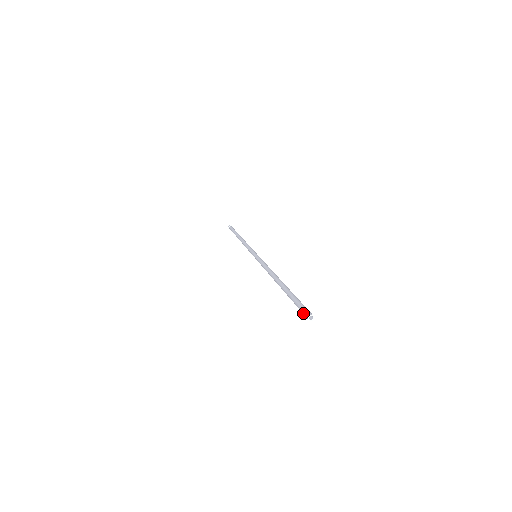
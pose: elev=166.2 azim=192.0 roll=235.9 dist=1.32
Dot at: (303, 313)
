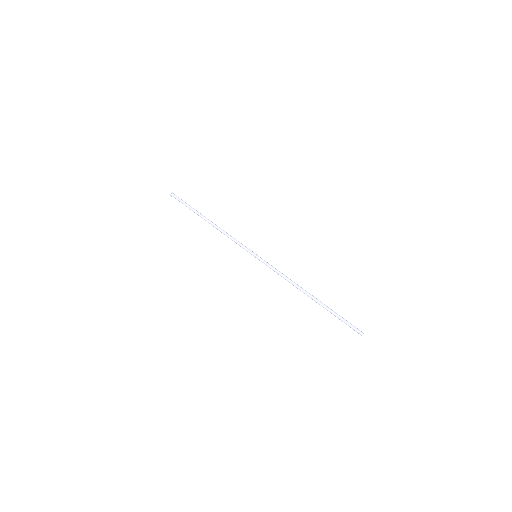
Dot at: occluded
